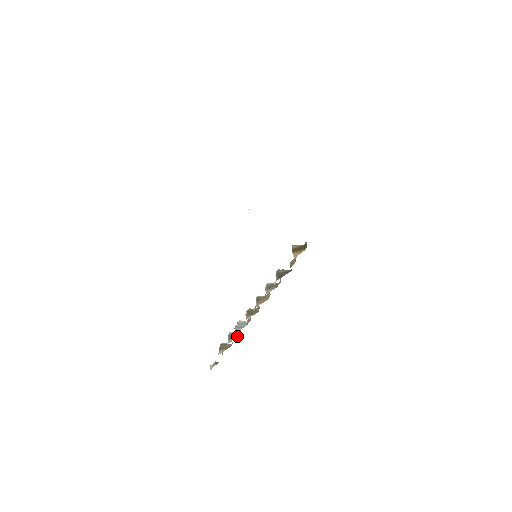
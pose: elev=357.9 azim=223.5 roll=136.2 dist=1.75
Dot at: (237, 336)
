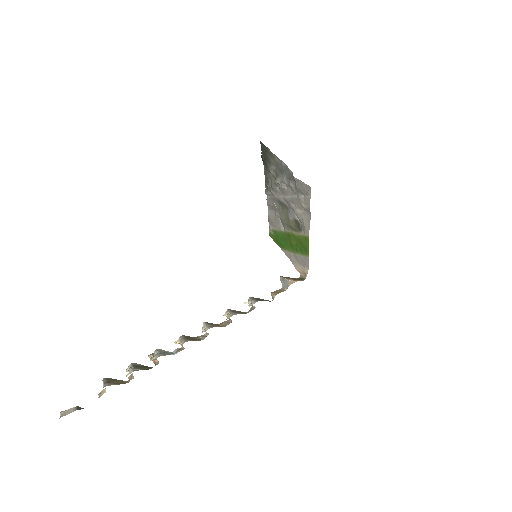
Dot at: (148, 368)
